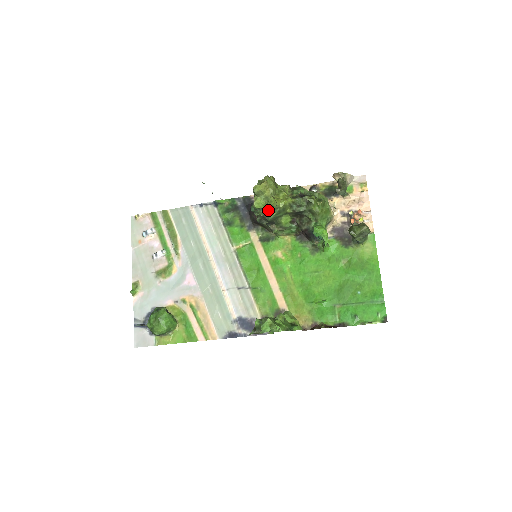
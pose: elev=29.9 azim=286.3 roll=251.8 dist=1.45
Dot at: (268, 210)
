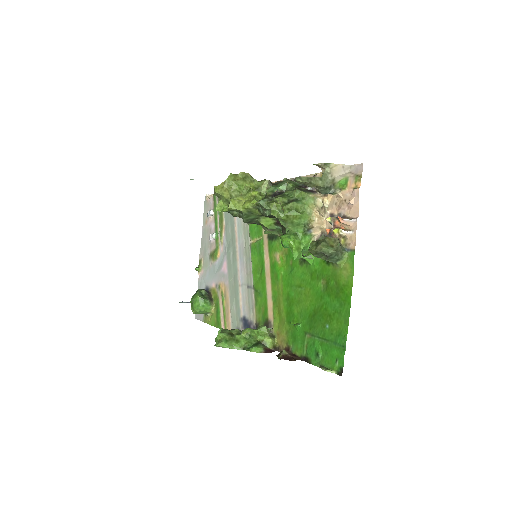
Dot at: occluded
